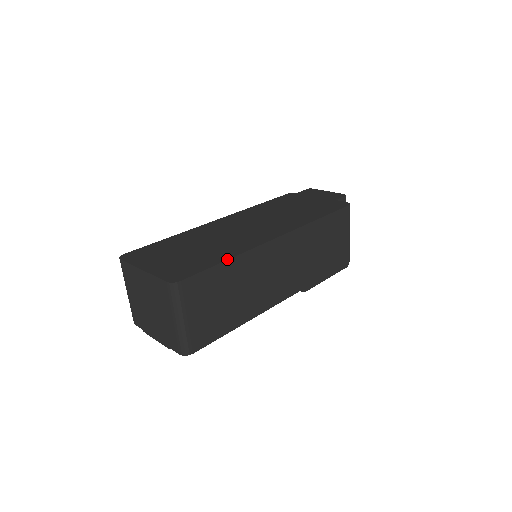
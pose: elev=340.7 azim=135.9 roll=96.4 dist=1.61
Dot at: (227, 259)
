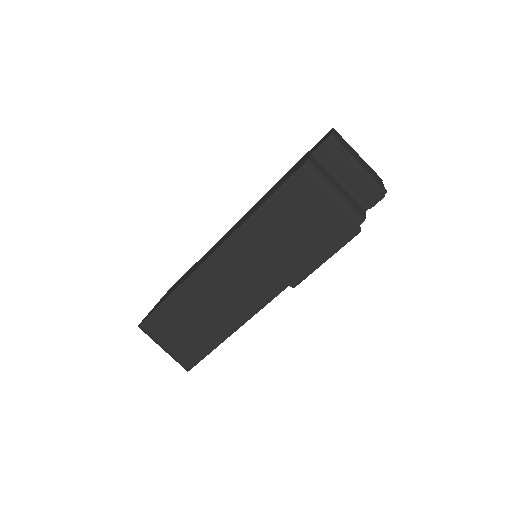
Dot at: (169, 295)
